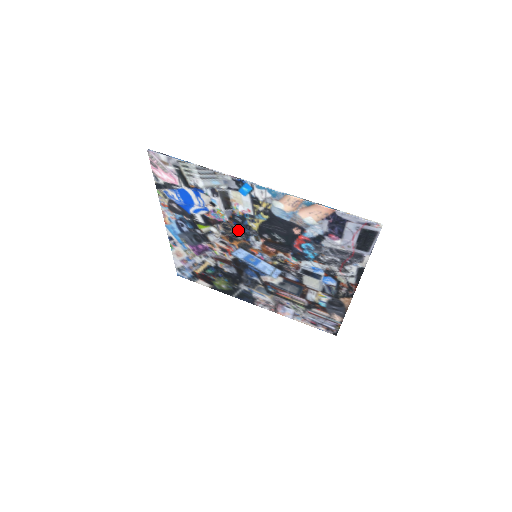
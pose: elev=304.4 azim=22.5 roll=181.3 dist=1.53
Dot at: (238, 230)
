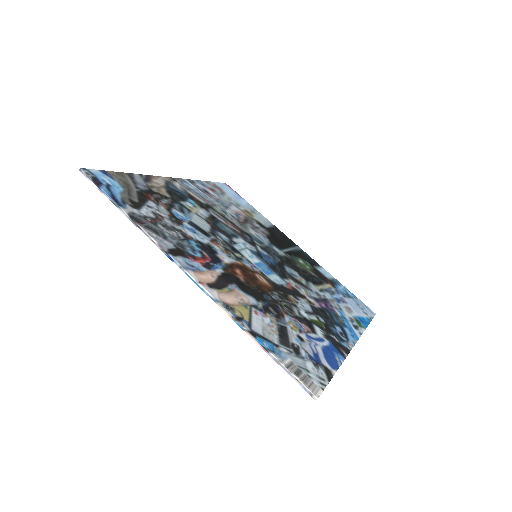
Dot at: (219, 245)
